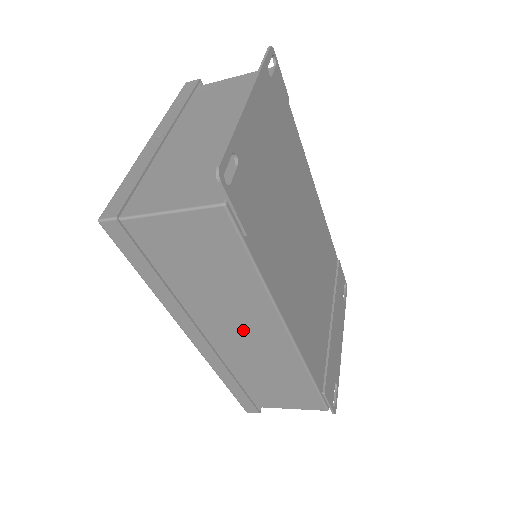
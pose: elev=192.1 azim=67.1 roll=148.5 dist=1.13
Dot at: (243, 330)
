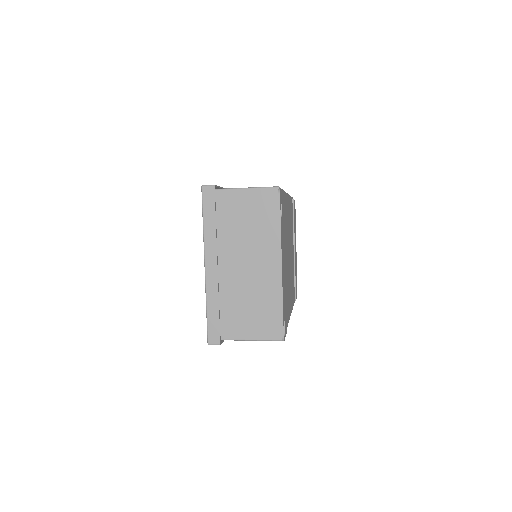
Dot at: occluded
